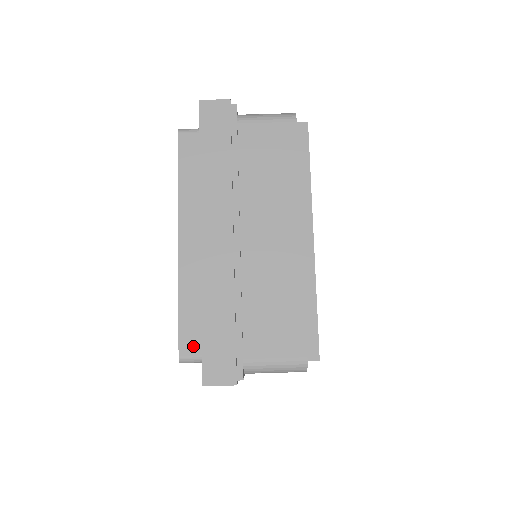
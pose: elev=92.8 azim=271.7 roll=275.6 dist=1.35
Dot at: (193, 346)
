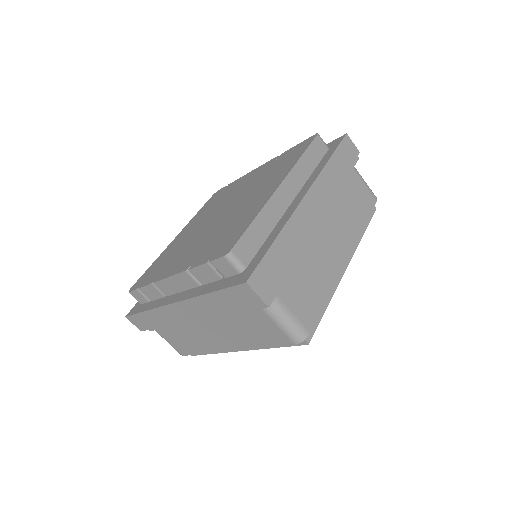
Dot at: (245, 254)
